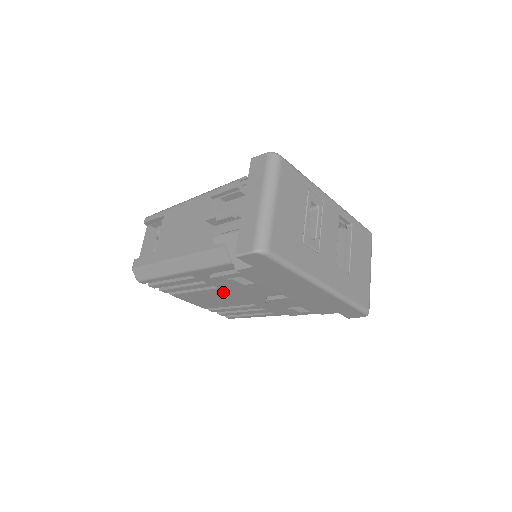
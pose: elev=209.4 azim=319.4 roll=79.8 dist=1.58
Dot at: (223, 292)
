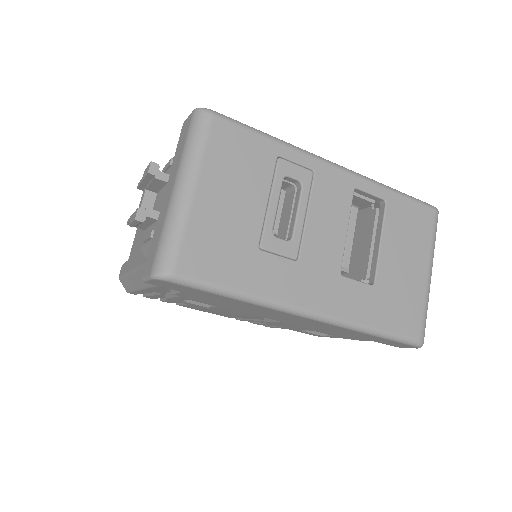
Dot at: occluded
